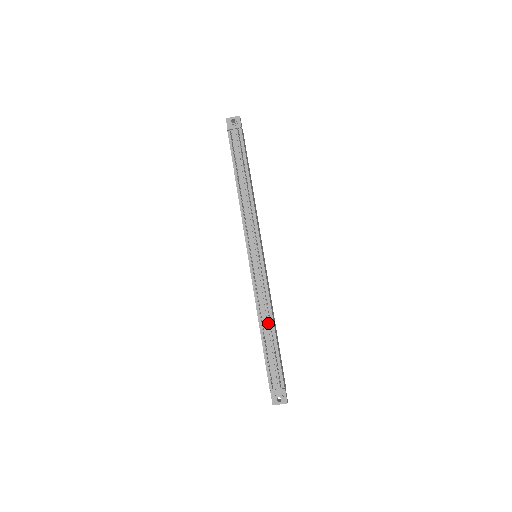
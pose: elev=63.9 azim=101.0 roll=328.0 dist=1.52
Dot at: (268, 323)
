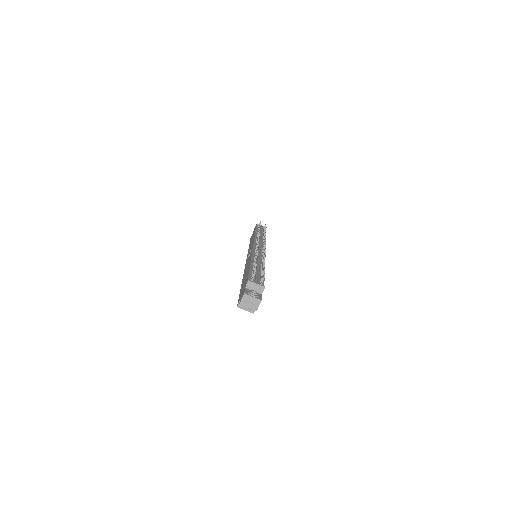
Dot at: occluded
